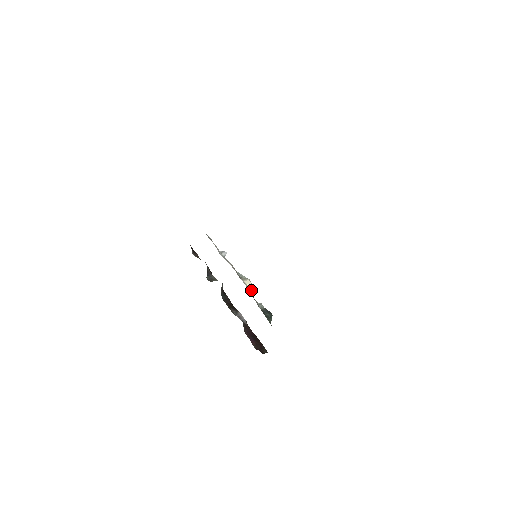
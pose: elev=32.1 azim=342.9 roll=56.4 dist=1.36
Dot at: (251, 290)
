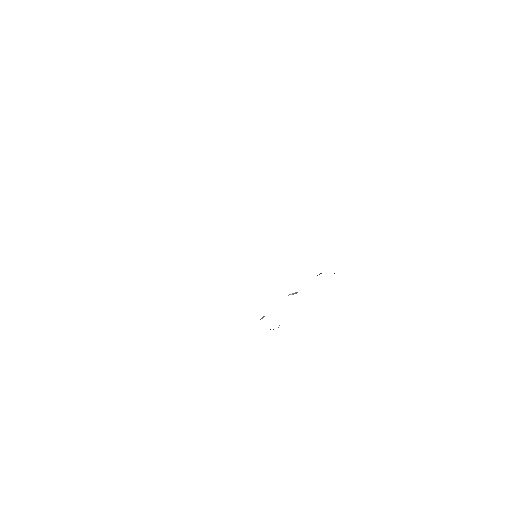
Dot at: occluded
